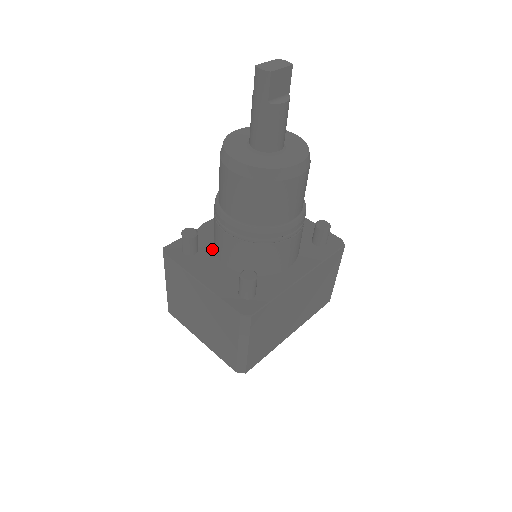
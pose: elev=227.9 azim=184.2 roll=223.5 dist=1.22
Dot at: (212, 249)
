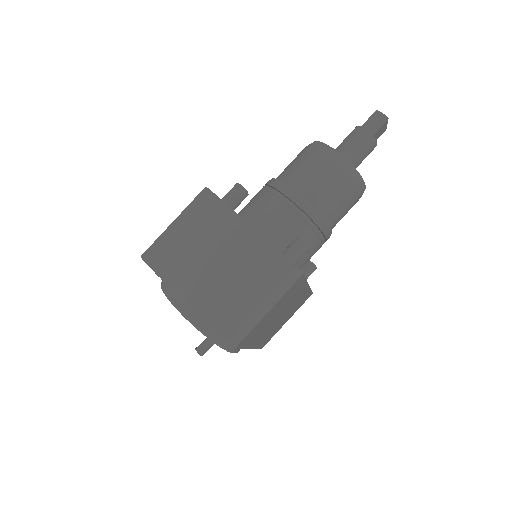
Dot at: occluded
